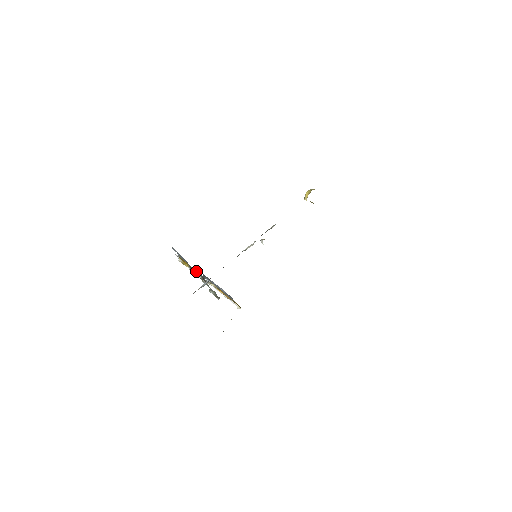
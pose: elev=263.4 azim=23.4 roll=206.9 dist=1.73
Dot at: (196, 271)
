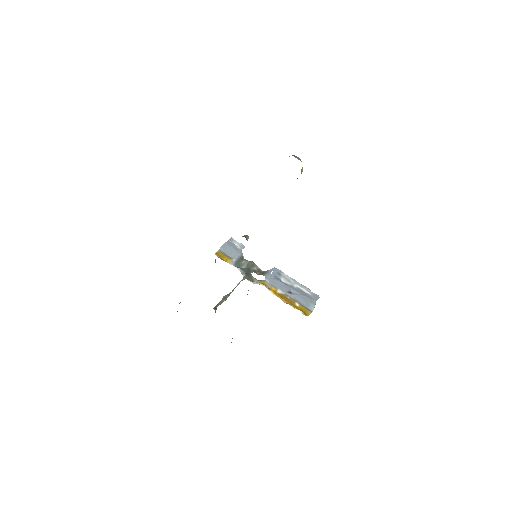
Dot at: (249, 267)
